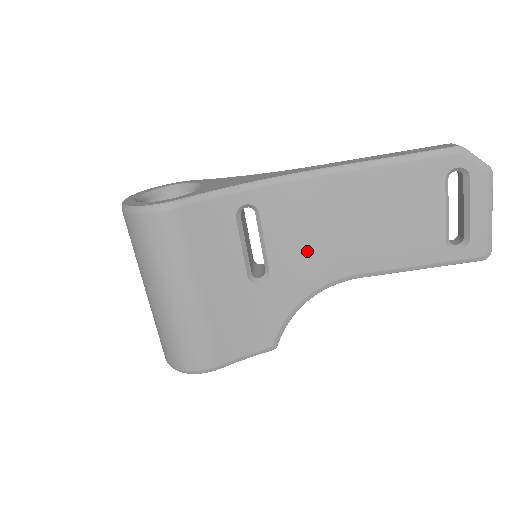
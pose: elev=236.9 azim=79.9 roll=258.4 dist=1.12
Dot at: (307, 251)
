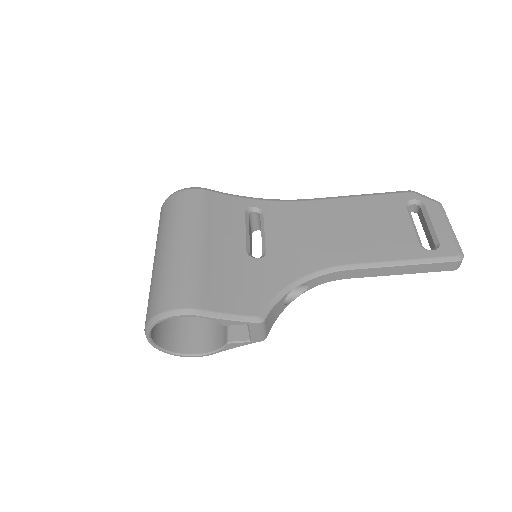
Dot at: (300, 245)
